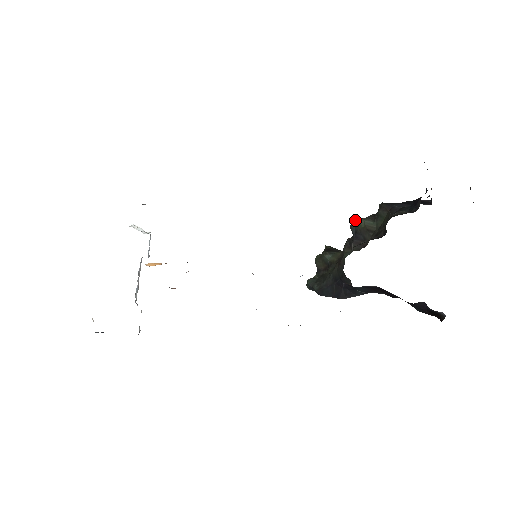
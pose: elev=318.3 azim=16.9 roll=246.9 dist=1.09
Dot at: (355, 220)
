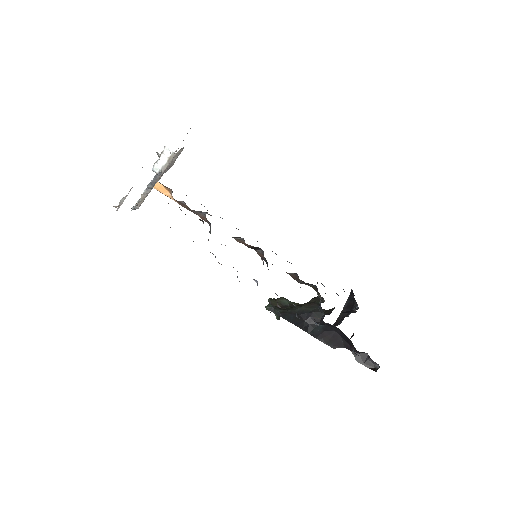
Dot at: occluded
